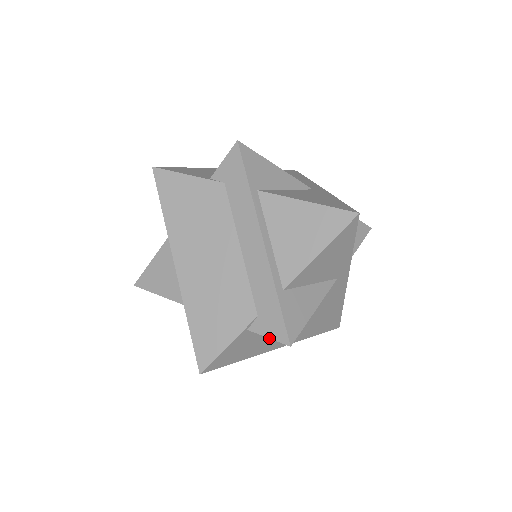
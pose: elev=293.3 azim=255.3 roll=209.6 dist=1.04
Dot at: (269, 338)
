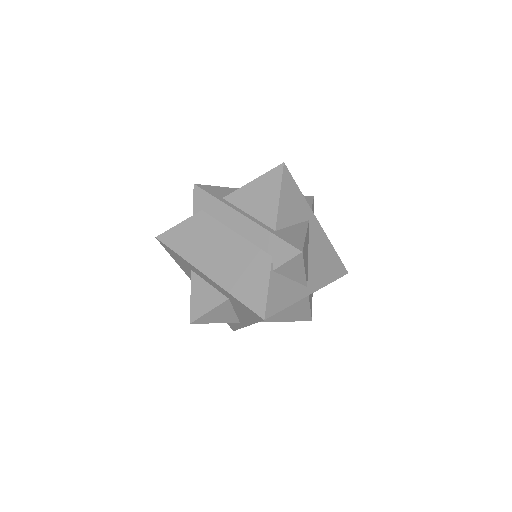
Dot at: (288, 261)
